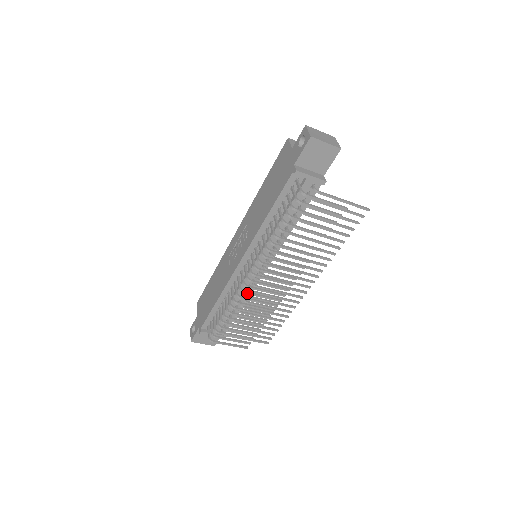
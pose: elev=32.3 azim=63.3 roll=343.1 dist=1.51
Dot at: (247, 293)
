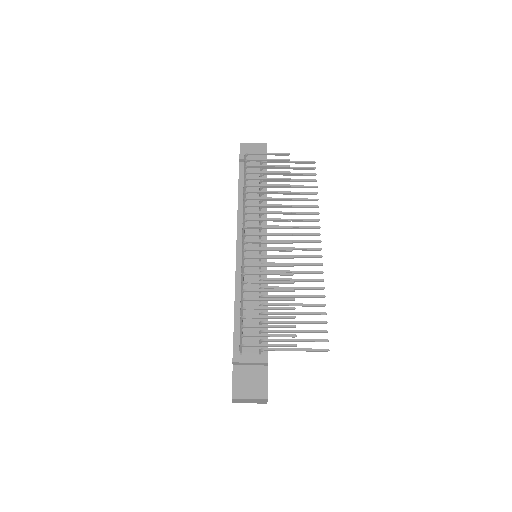
Dot at: (250, 257)
